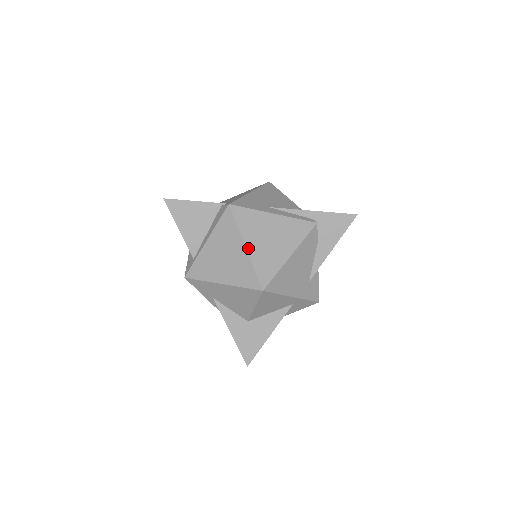
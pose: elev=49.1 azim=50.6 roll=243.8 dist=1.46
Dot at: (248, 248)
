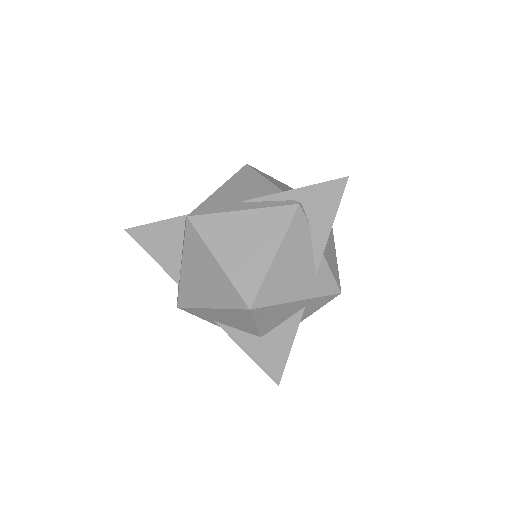
Dot at: (221, 262)
